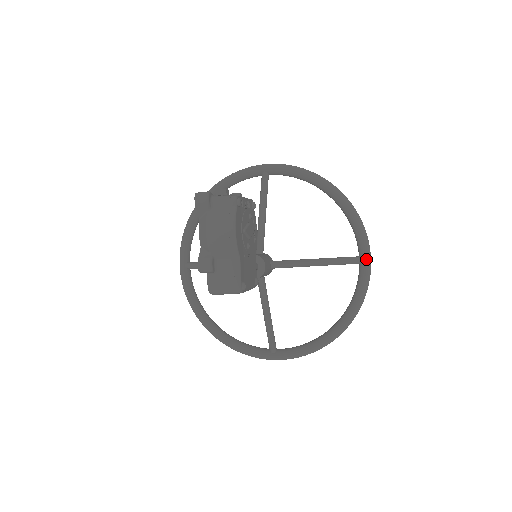
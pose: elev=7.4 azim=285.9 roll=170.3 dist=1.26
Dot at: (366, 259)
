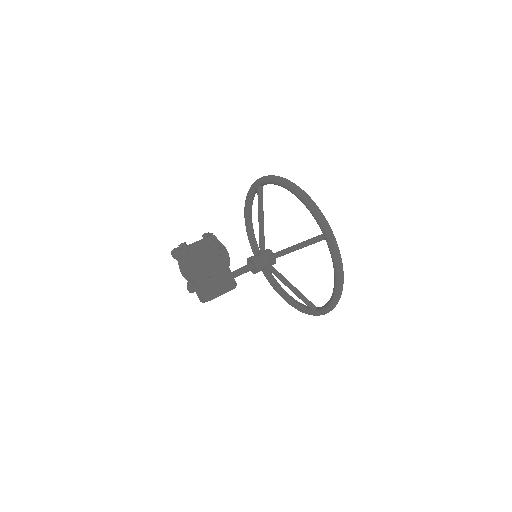
Dot at: (325, 236)
